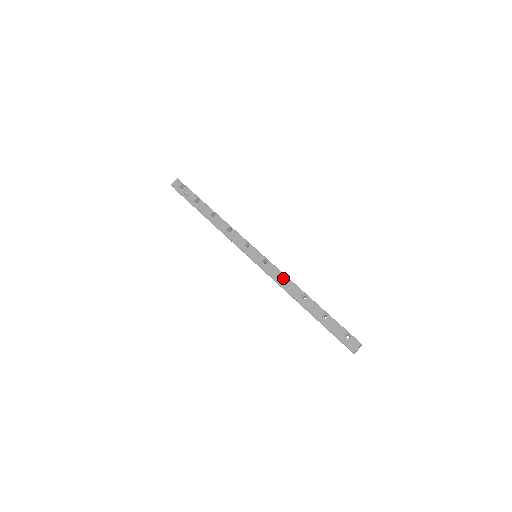
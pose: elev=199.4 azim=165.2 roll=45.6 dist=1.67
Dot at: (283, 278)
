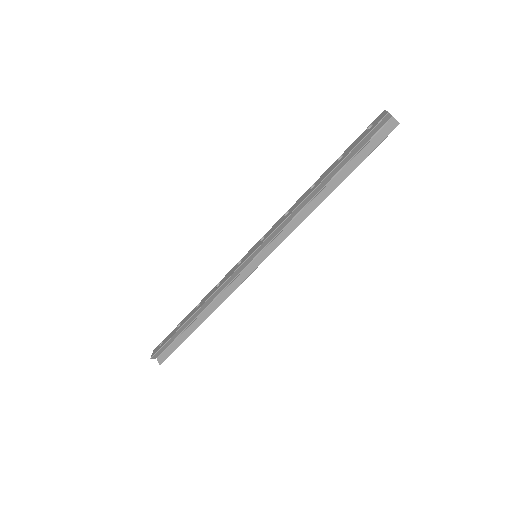
Dot at: occluded
